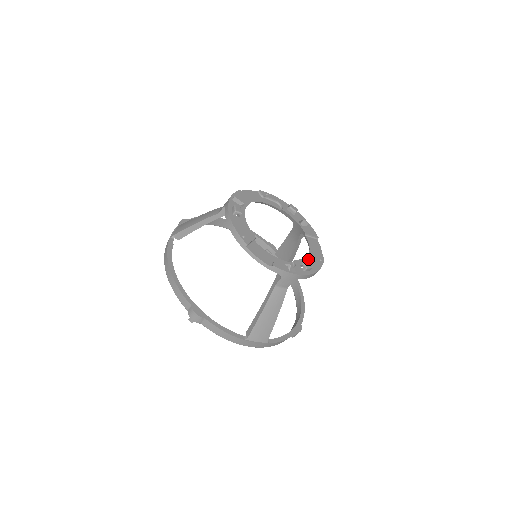
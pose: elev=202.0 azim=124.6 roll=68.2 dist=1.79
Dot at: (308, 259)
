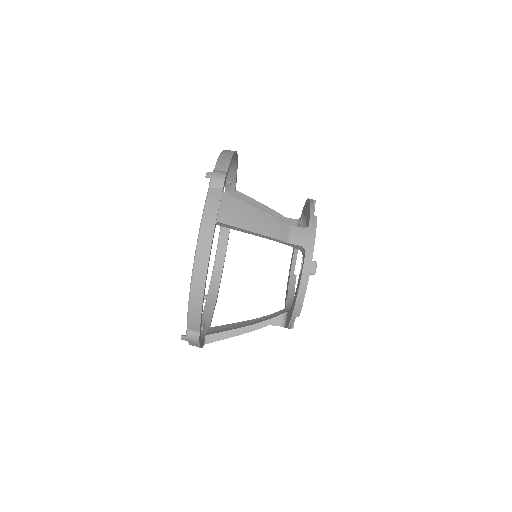
Dot at: (294, 292)
